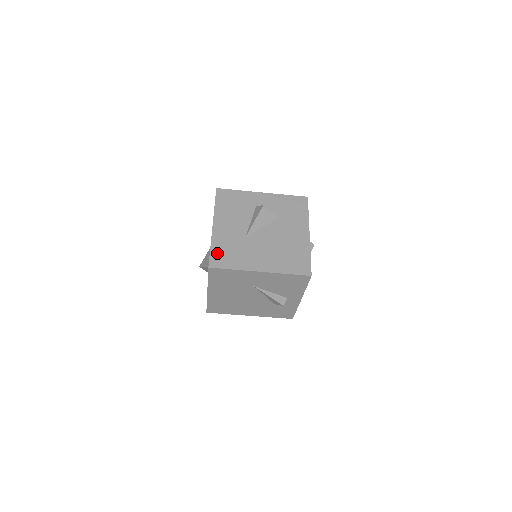
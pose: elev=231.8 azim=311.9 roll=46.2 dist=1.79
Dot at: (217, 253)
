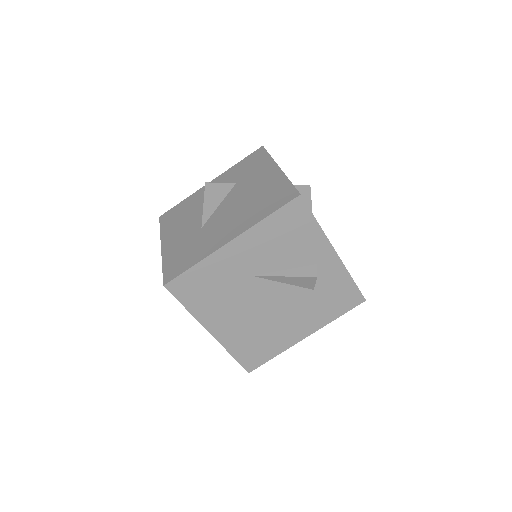
Dot at: (171, 265)
